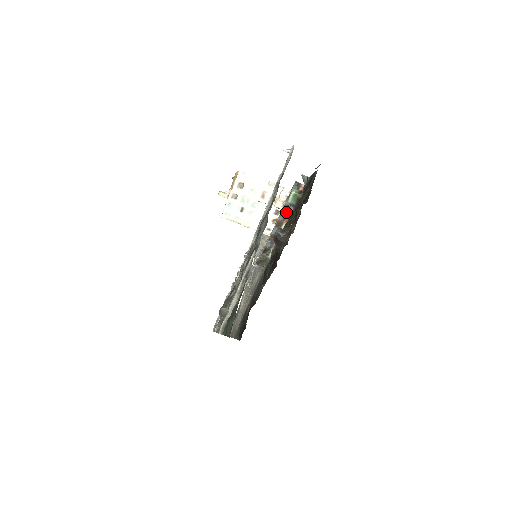
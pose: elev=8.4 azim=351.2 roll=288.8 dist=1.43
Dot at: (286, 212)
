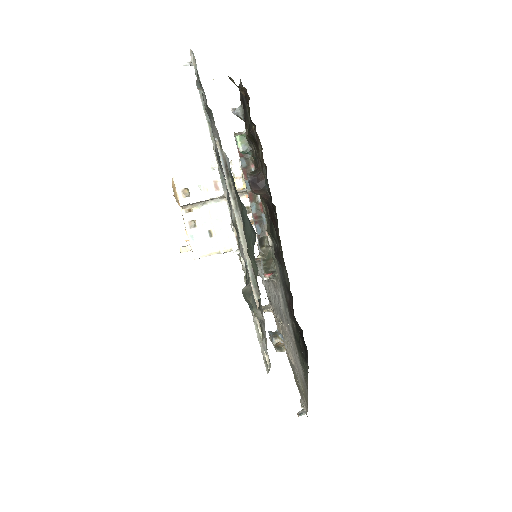
Dot at: occluded
